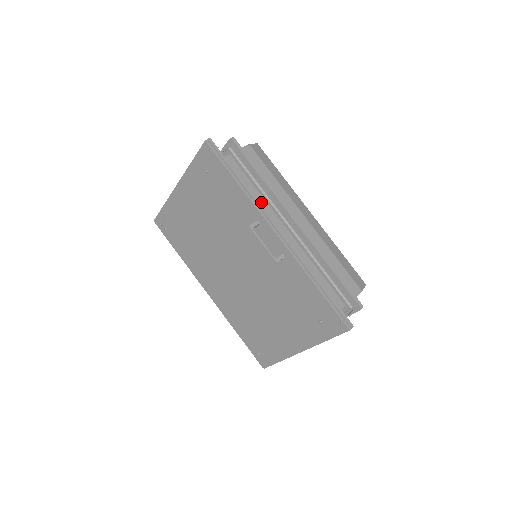
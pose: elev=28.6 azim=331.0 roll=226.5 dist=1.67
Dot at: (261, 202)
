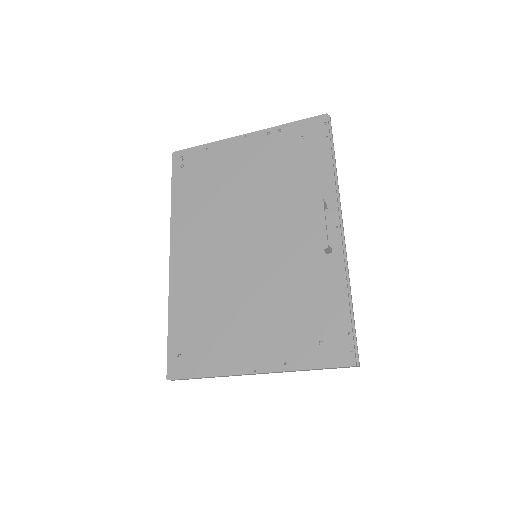
Dot at: occluded
